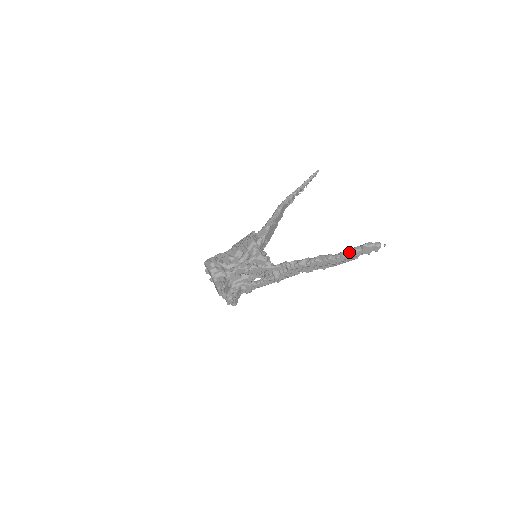
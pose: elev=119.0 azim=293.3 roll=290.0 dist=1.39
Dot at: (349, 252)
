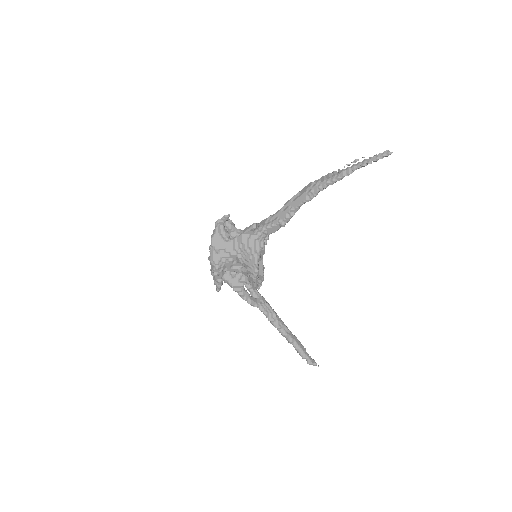
Dot at: (300, 355)
